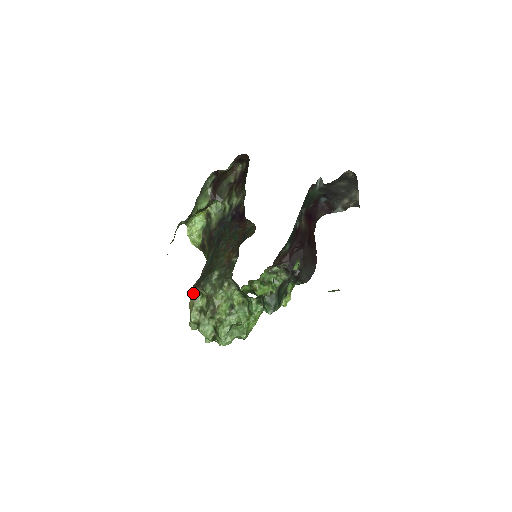
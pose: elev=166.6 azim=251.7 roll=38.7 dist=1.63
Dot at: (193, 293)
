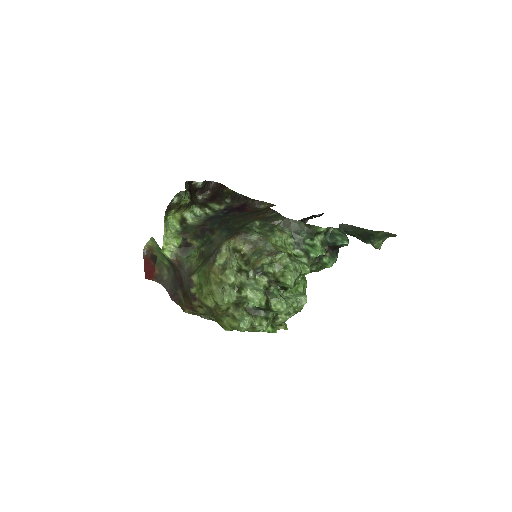
Dot at: (230, 243)
